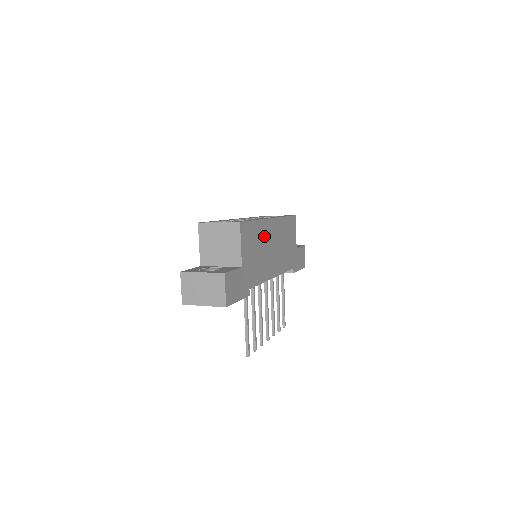
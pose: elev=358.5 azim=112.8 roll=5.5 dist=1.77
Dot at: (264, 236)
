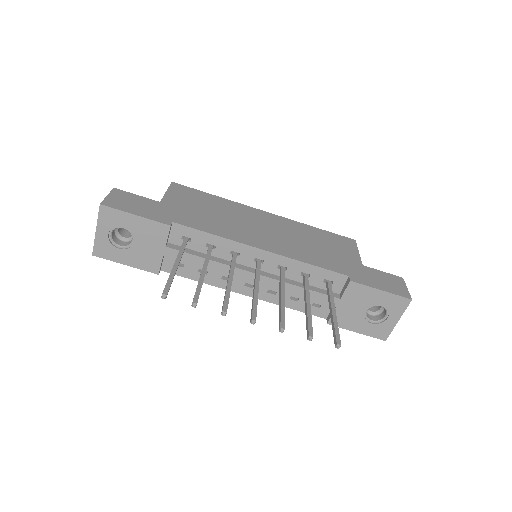
Dot at: (236, 212)
